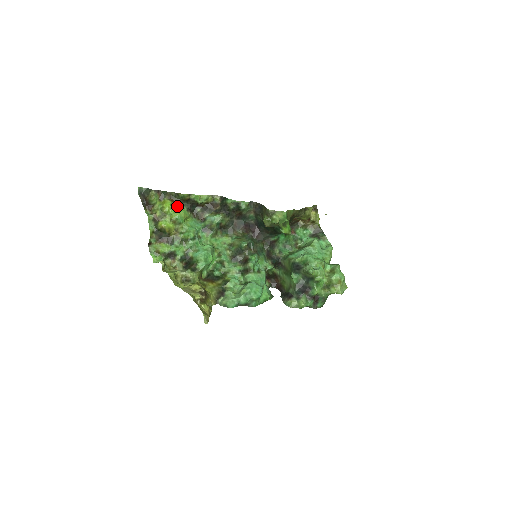
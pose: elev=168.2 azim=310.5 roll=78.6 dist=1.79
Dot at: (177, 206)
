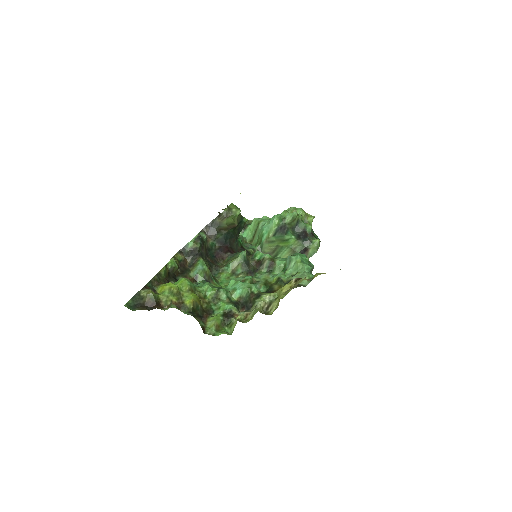
Dot at: occluded
